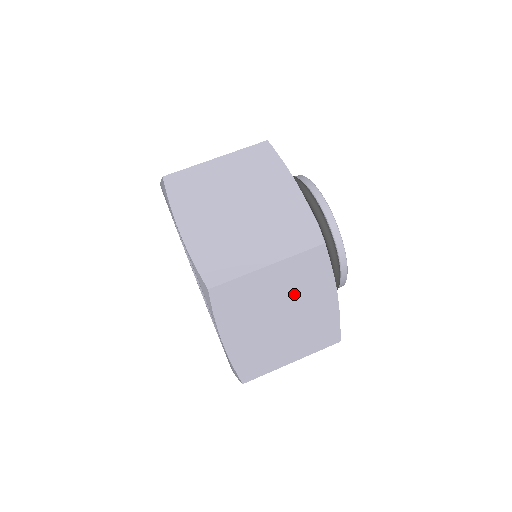
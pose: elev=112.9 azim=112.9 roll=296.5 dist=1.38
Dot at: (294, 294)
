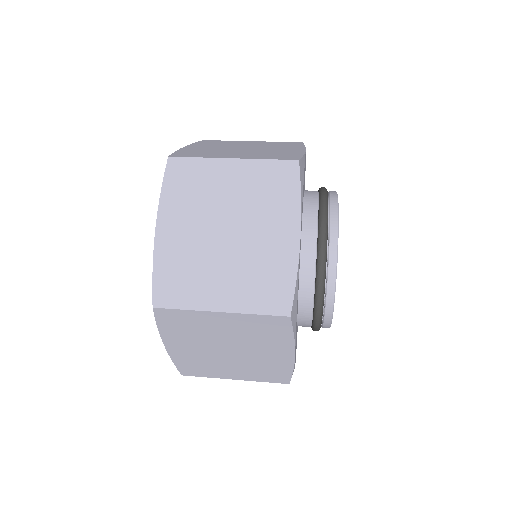
Dot at: (246, 339)
